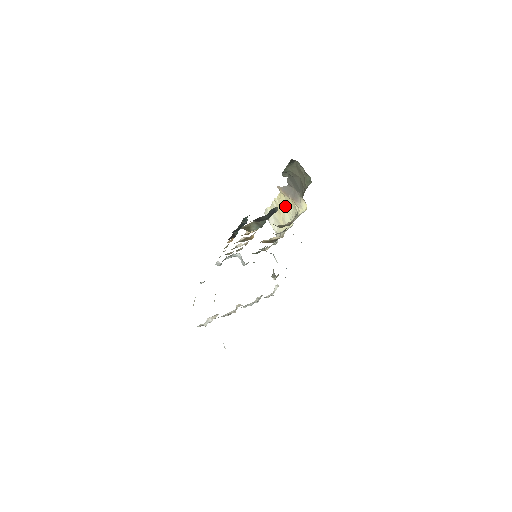
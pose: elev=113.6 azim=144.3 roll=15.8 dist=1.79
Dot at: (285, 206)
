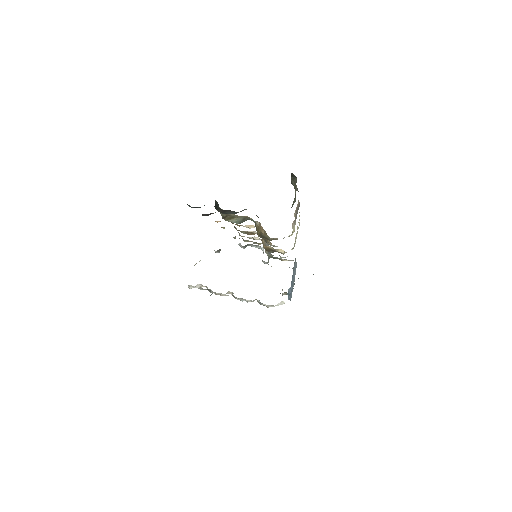
Dot at: occluded
